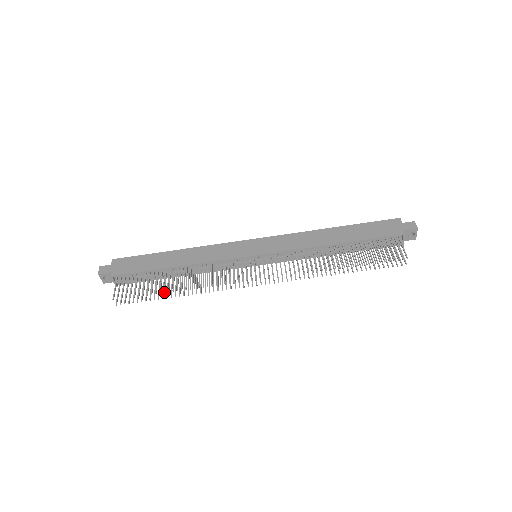
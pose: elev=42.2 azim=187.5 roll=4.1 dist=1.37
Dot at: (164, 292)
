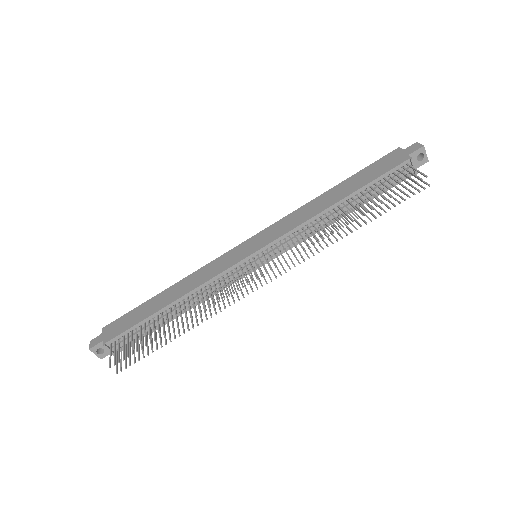
Dot at: (164, 334)
